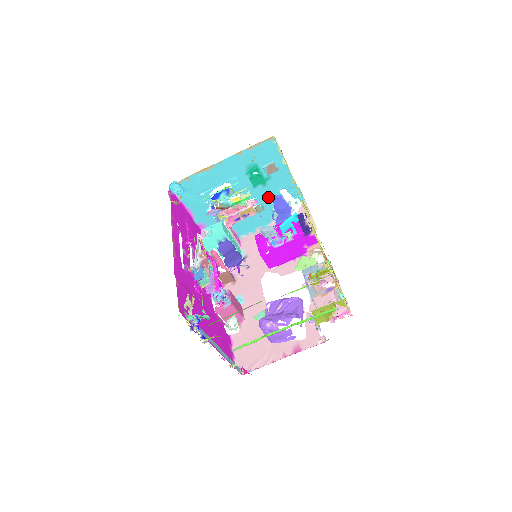
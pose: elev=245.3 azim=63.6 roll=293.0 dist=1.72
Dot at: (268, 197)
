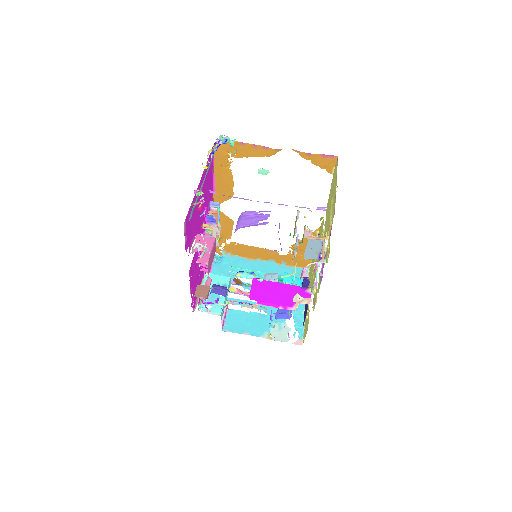
Dot at: (275, 310)
